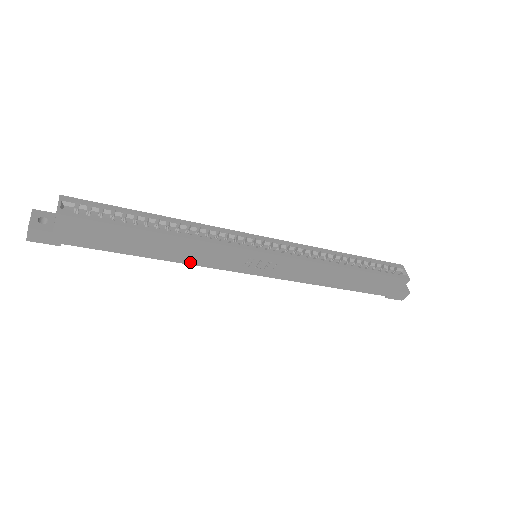
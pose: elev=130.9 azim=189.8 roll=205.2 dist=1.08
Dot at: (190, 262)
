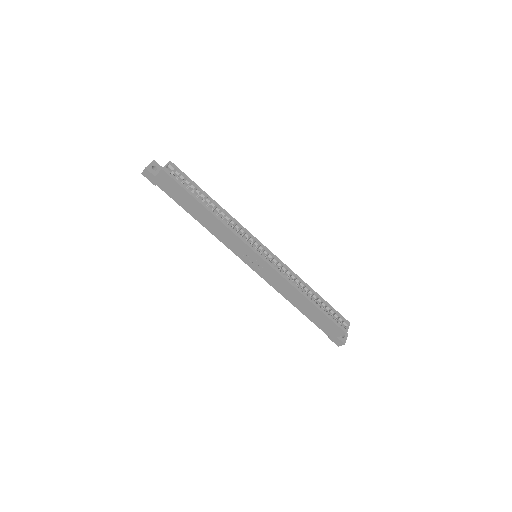
Dot at: (216, 235)
